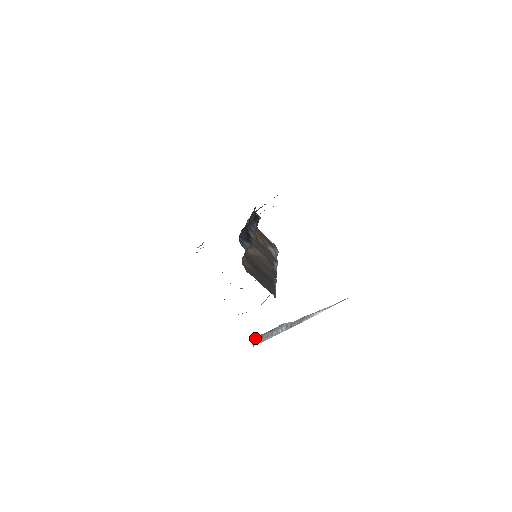
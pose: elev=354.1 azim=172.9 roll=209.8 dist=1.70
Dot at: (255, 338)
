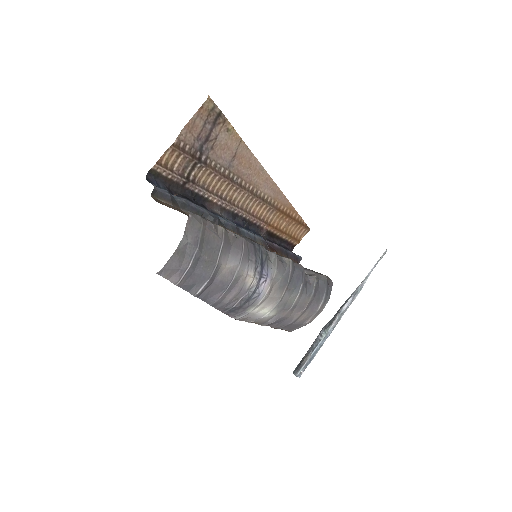
Dot at: (297, 365)
